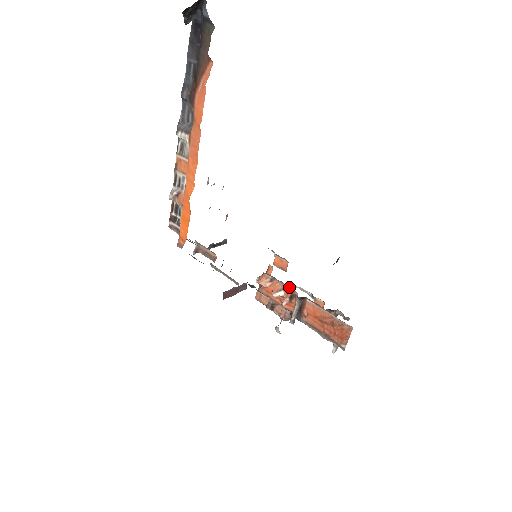
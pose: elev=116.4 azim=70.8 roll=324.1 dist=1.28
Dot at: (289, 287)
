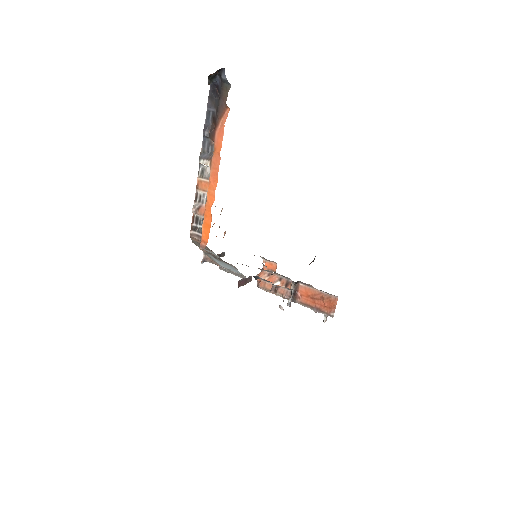
Dot at: (284, 277)
